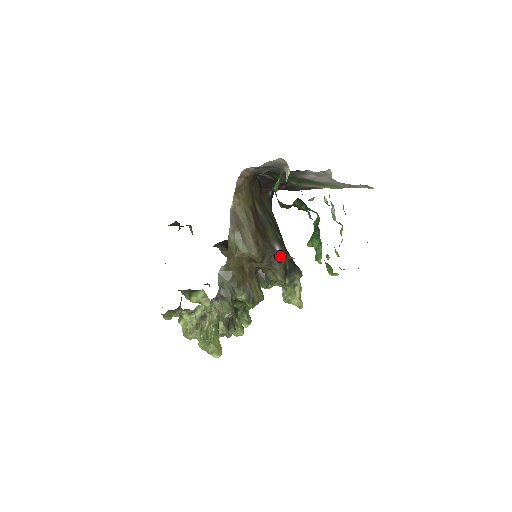
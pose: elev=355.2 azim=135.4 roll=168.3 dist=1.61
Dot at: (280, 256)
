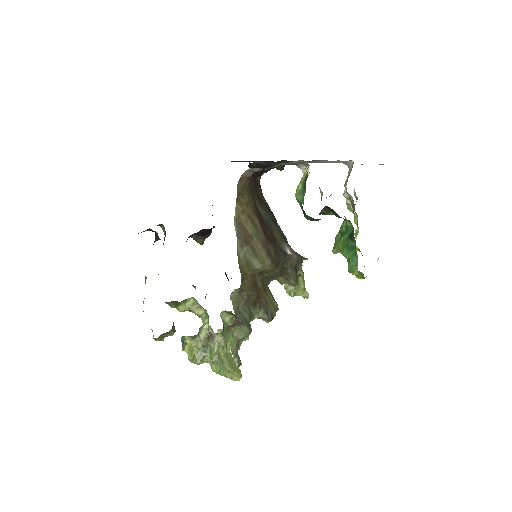
Dot at: (292, 259)
